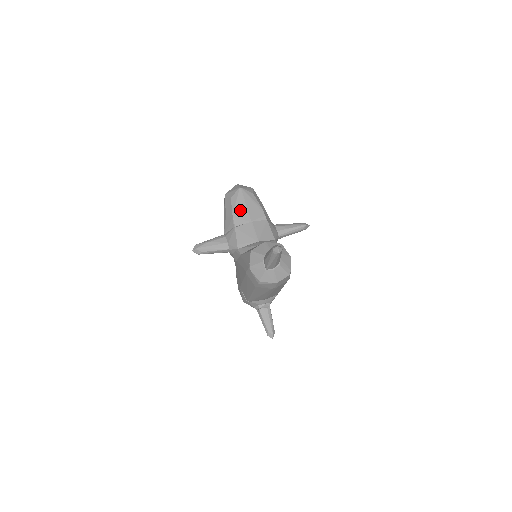
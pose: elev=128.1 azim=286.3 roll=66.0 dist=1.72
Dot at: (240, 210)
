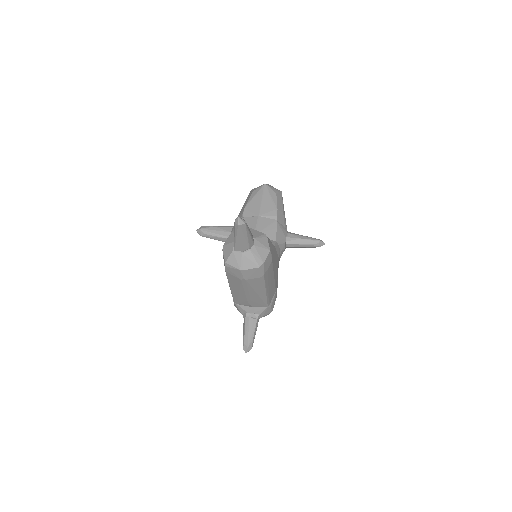
Dot at: (254, 203)
